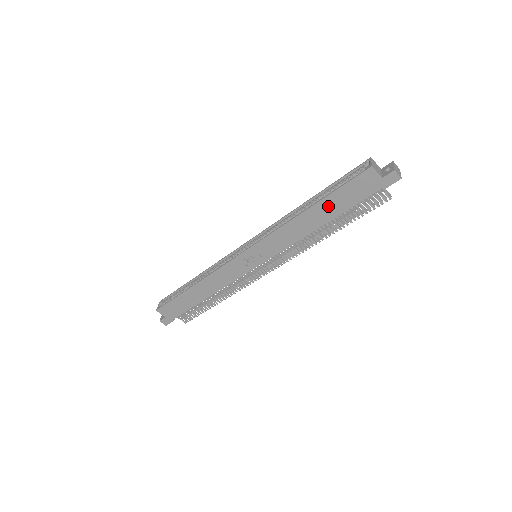
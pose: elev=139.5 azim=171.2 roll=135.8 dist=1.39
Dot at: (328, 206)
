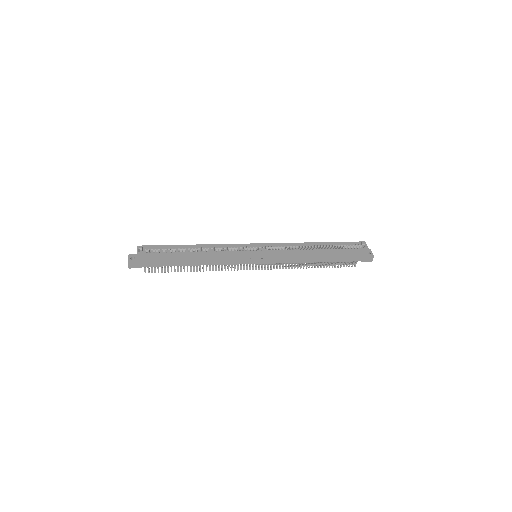
Dot at: (330, 255)
